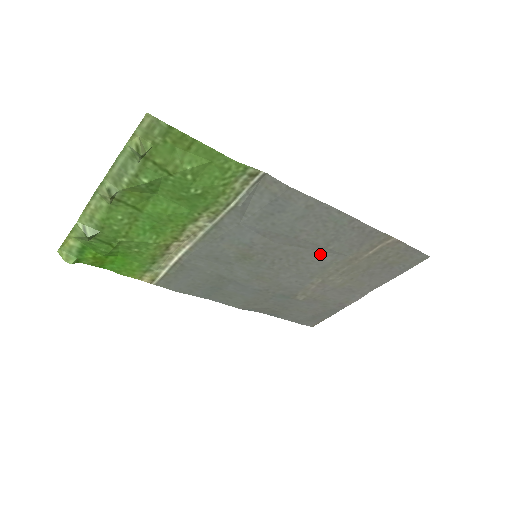
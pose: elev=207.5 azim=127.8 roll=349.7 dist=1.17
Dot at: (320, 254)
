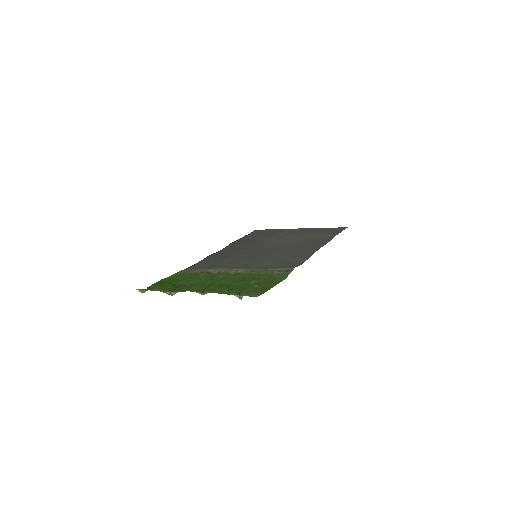
Dot at: (292, 245)
